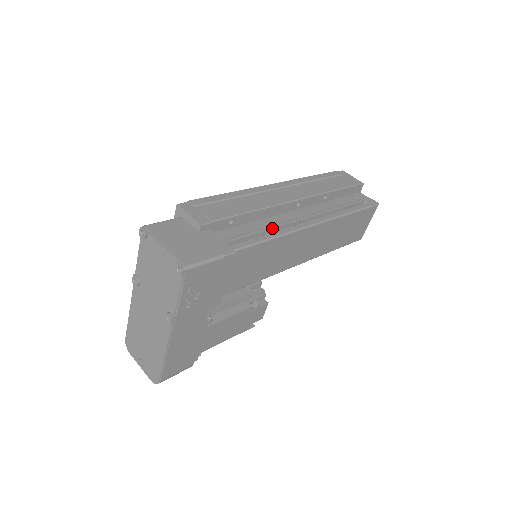
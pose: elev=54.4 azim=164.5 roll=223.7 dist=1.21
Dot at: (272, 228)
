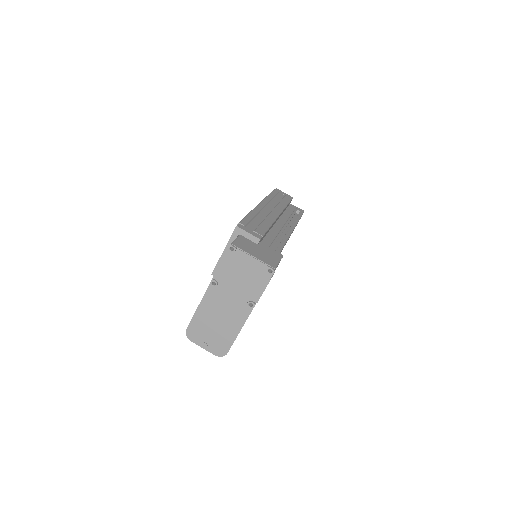
Dot at: occluded
